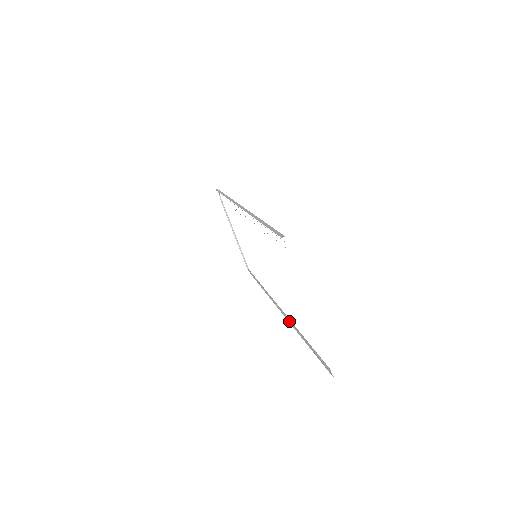
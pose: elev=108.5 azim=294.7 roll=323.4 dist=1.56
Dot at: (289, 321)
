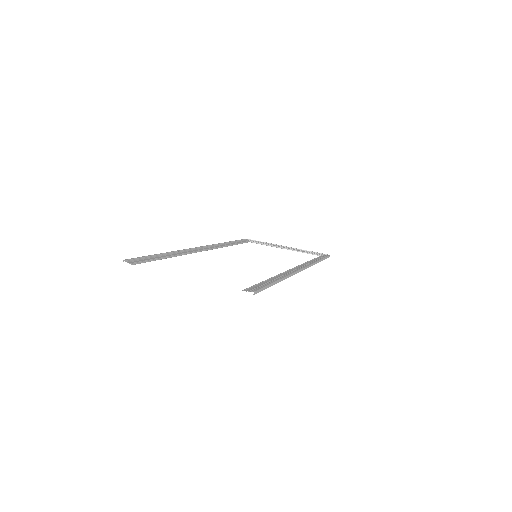
Dot at: occluded
